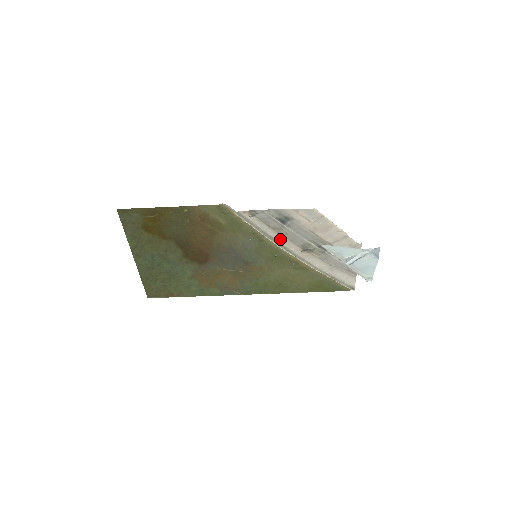
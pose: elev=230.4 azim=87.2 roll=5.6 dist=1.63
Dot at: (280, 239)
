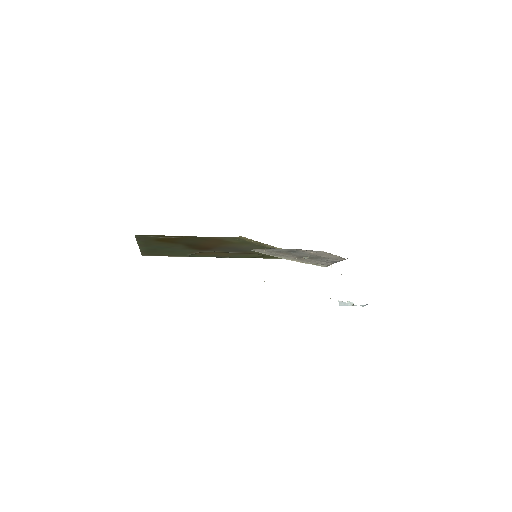
Dot at: (283, 255)
